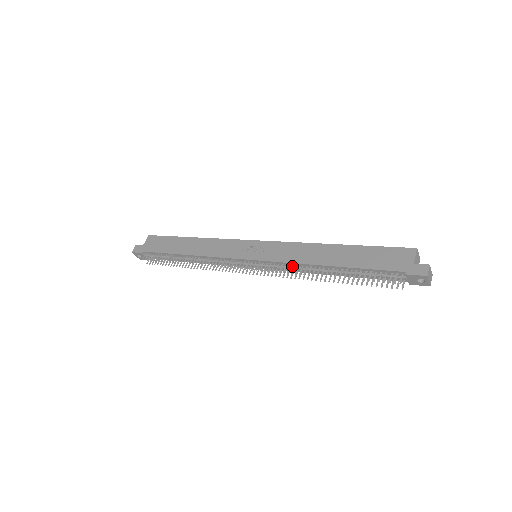
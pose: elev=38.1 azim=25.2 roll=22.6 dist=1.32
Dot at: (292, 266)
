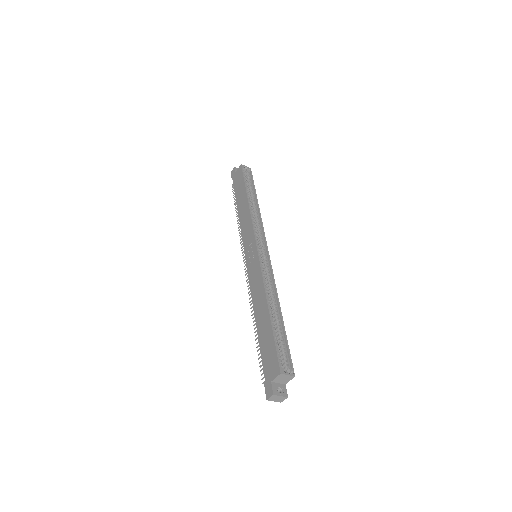
Dot at: occluded
